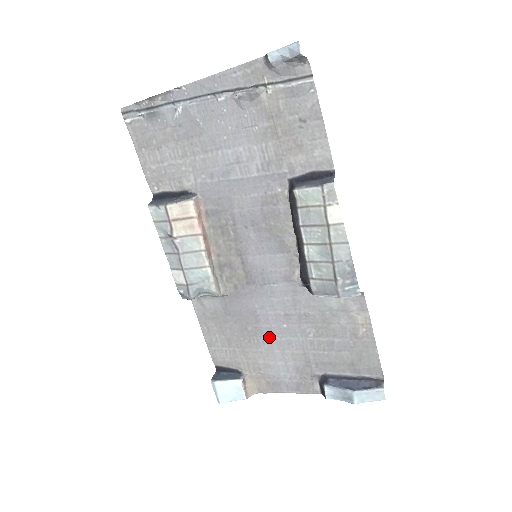
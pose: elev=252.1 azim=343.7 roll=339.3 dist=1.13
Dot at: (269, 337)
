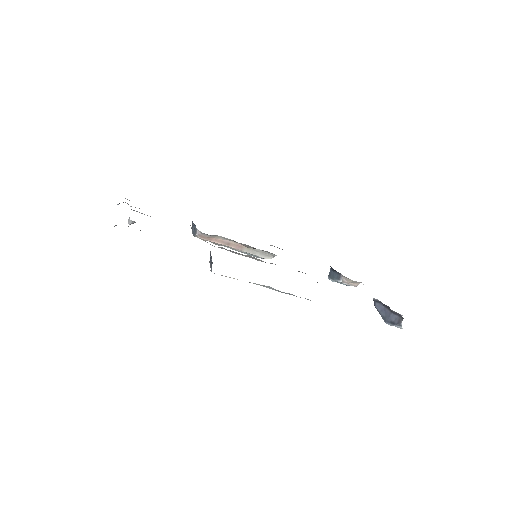
Dot at: occluded
